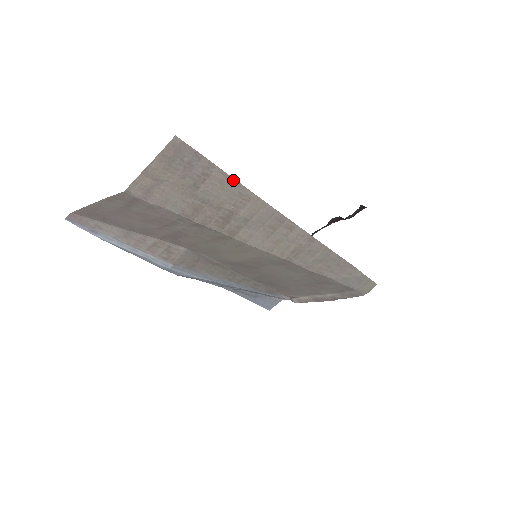
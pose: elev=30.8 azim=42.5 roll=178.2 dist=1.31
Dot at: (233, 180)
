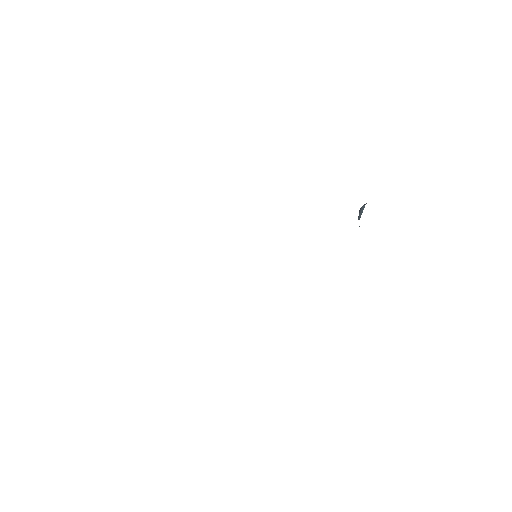
Dot at: occluded
